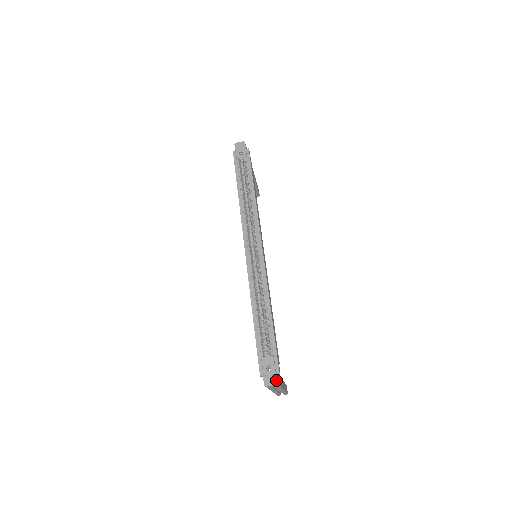
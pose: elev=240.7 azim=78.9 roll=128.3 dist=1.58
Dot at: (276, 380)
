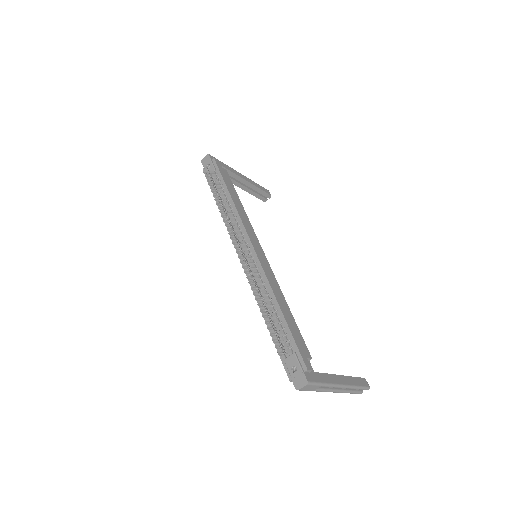
Dot at: (305, 379)
